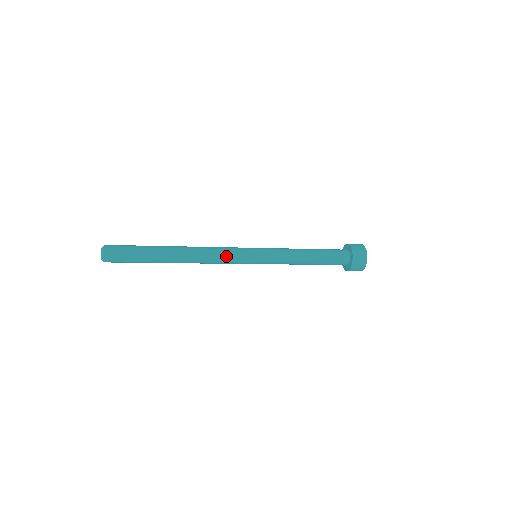
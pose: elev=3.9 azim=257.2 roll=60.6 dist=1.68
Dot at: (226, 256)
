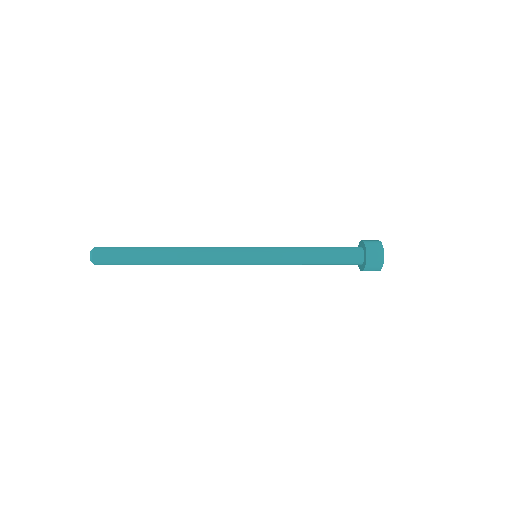
Dot at: (221, 253)
